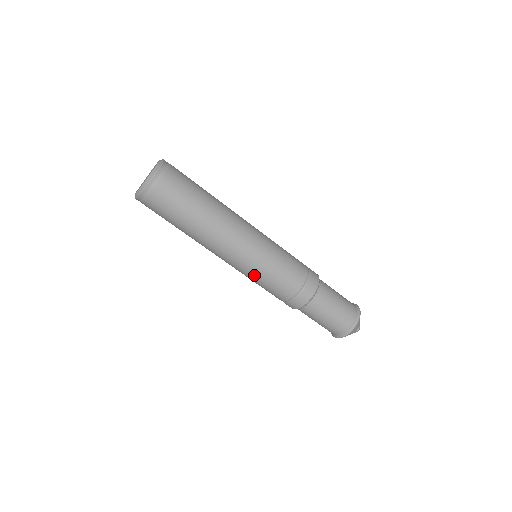
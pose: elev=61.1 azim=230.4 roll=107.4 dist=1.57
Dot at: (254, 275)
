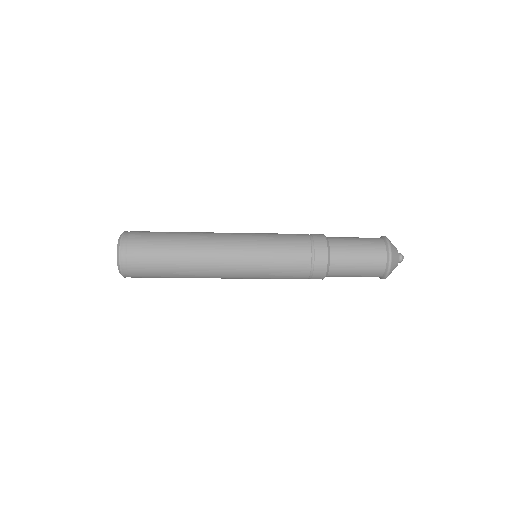
Dot at: occluded
